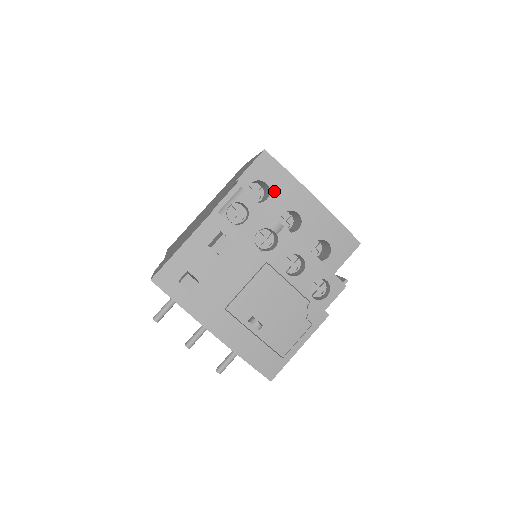
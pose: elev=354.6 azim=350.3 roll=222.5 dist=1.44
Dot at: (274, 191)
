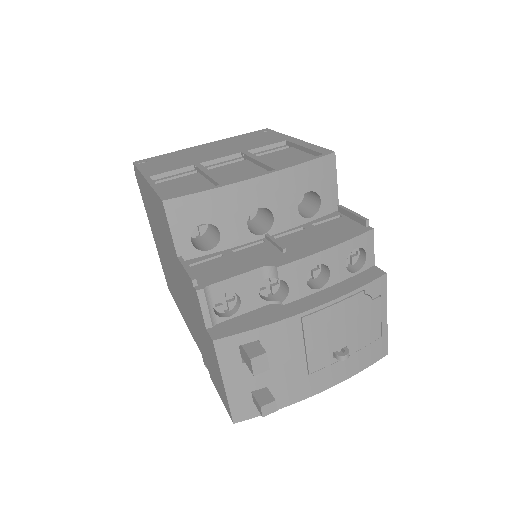
Dot at: (217, 221)
